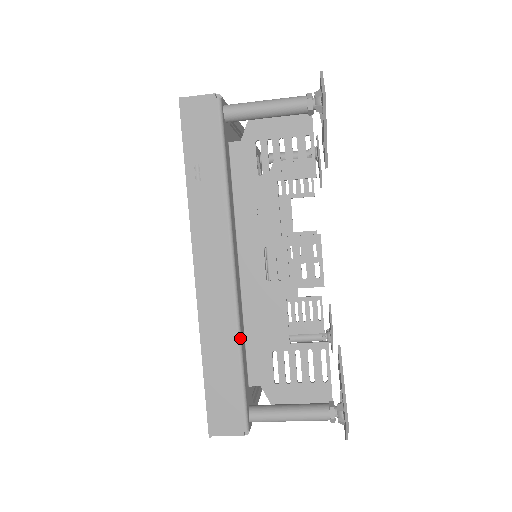
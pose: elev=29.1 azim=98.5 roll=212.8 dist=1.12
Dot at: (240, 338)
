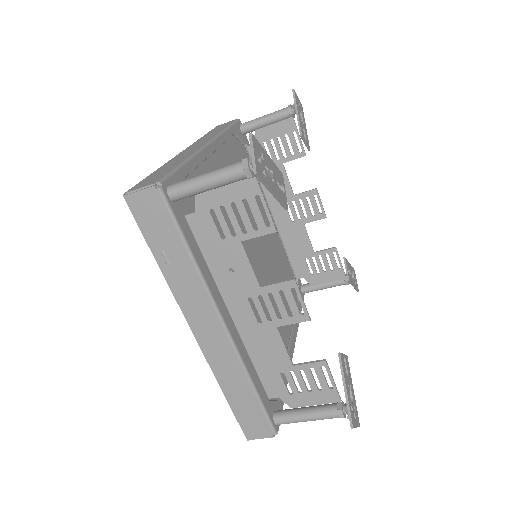
Dot at: (248, 375)
